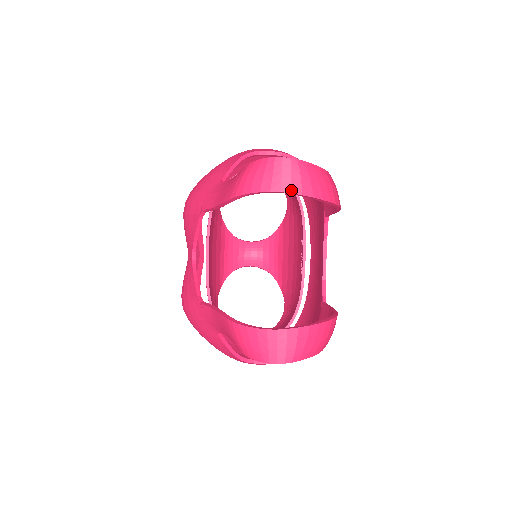
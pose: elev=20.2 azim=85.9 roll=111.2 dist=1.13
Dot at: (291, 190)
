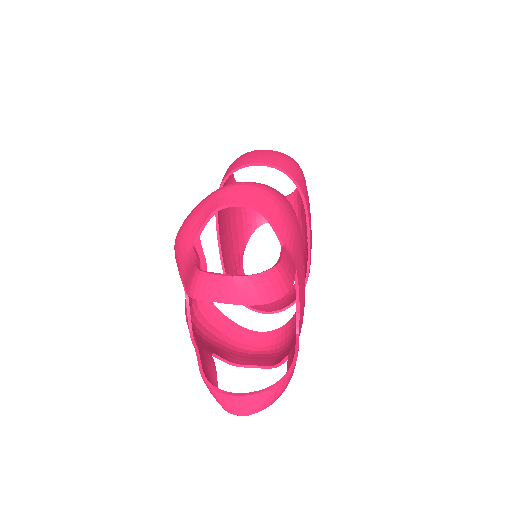
Dot at: (230, 302)
